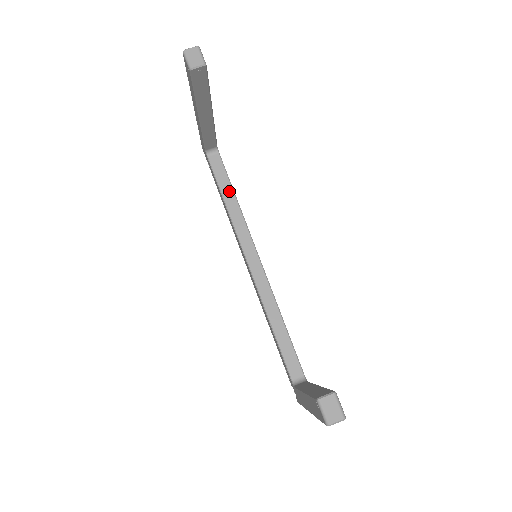
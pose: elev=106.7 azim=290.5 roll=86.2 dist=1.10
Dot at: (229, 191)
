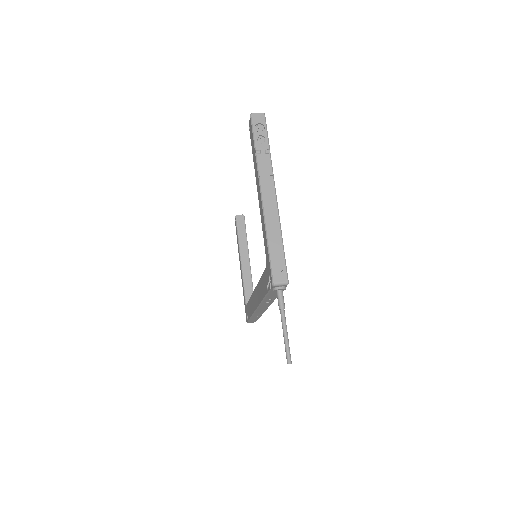
Dot at: occluded
